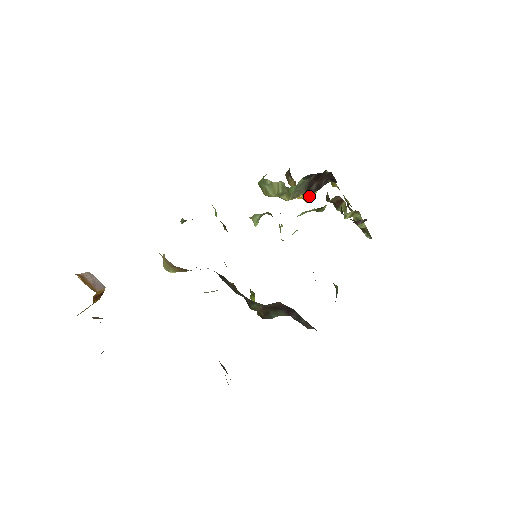
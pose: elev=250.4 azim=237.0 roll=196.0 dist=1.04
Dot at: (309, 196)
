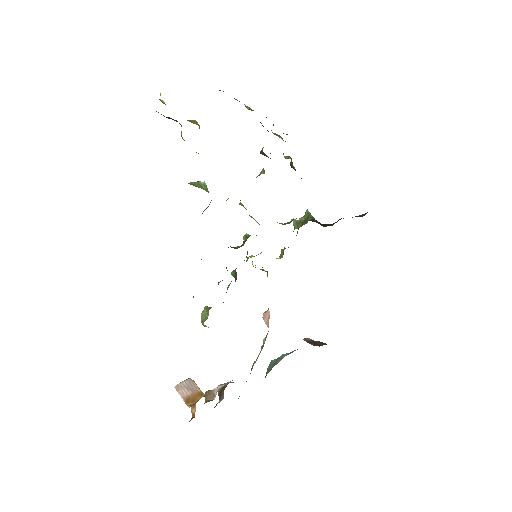
Dot at: occluded
